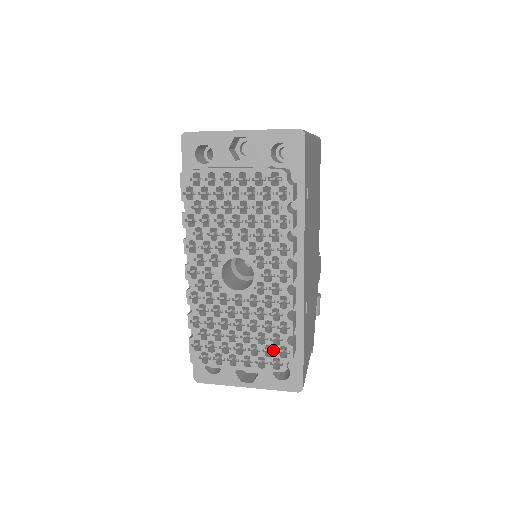
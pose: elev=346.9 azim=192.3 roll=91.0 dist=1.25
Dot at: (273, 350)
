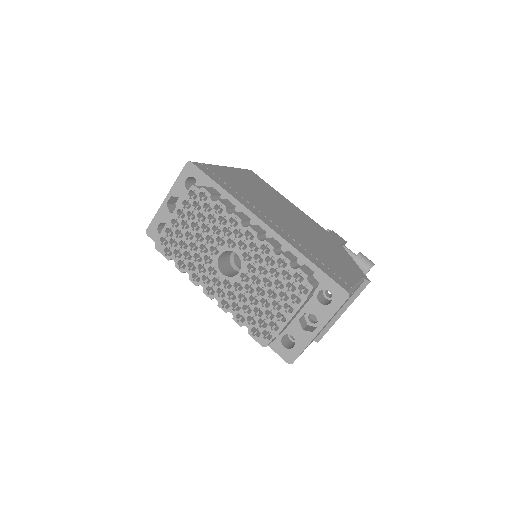
Dot at: (293, 284)
